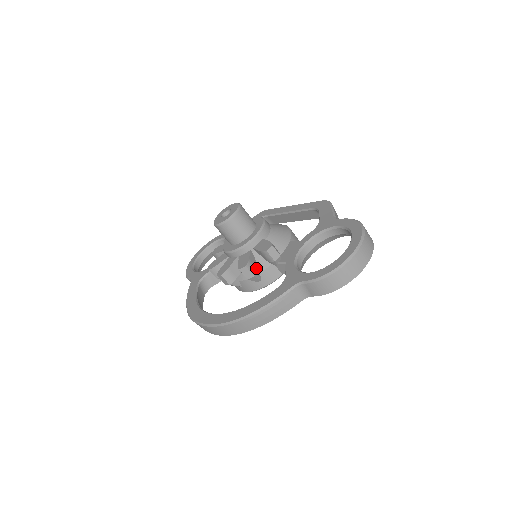
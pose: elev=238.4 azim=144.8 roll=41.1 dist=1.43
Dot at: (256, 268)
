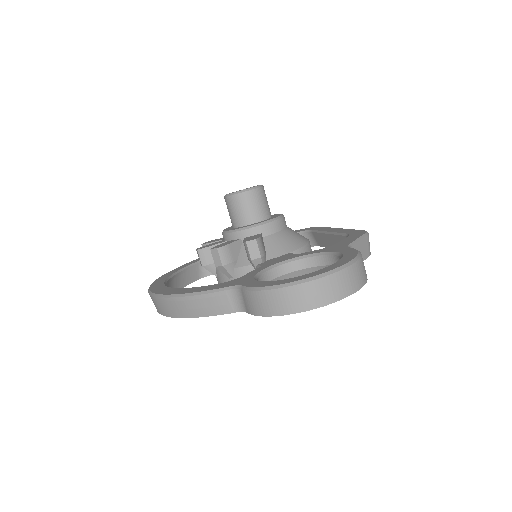
Dot at: (232, 259)
